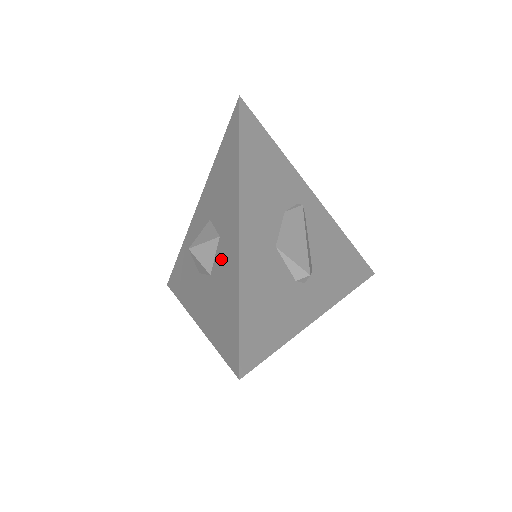
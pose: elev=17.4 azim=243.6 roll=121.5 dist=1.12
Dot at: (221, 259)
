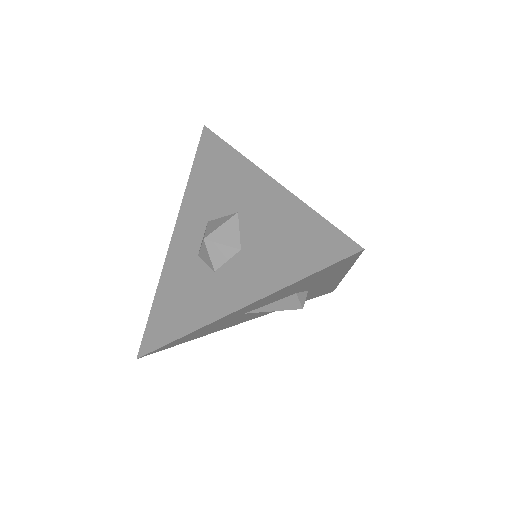
Dot at: (254, 220)
